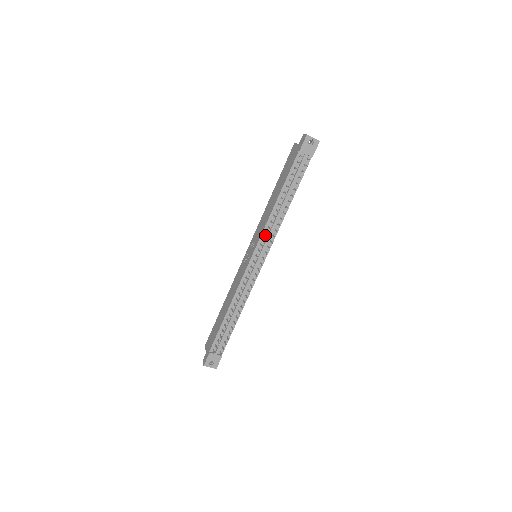
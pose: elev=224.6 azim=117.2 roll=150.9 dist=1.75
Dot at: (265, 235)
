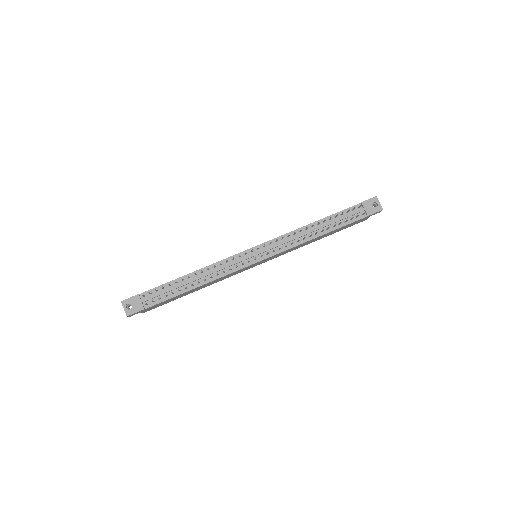
Dot at: (280, 240)
